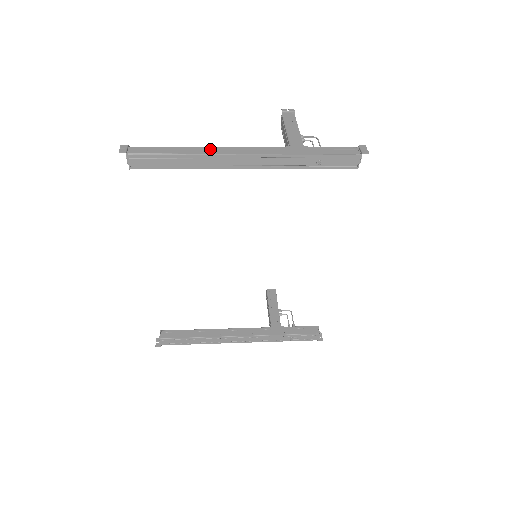
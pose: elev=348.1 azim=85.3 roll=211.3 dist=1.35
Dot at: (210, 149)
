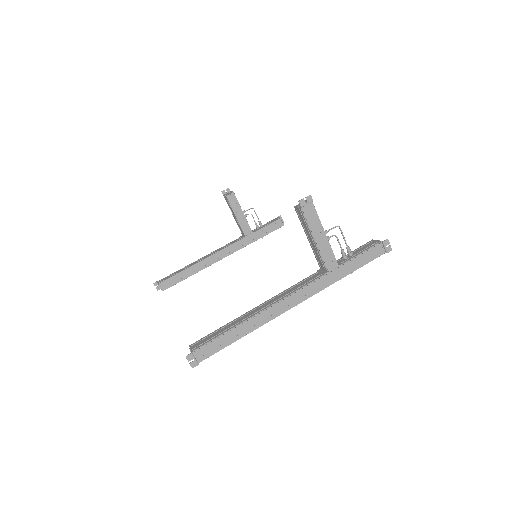
Dot at: (264, 316)
